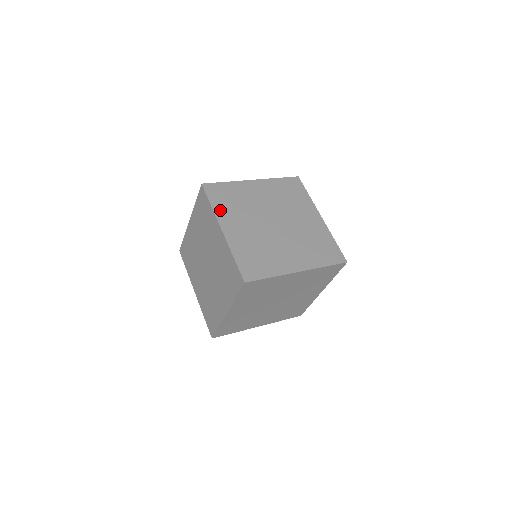
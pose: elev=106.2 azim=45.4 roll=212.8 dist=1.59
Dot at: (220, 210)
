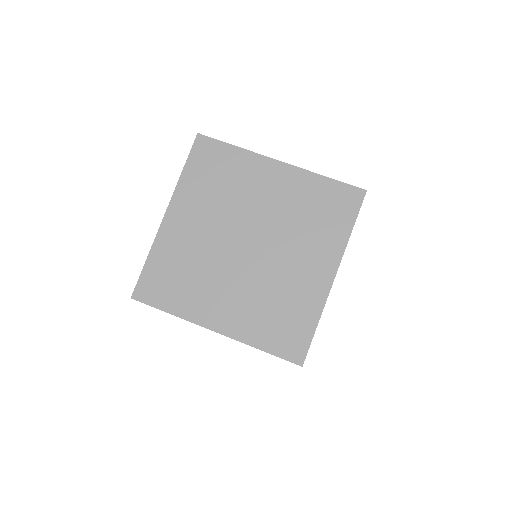
Dot at: (184, 308)
